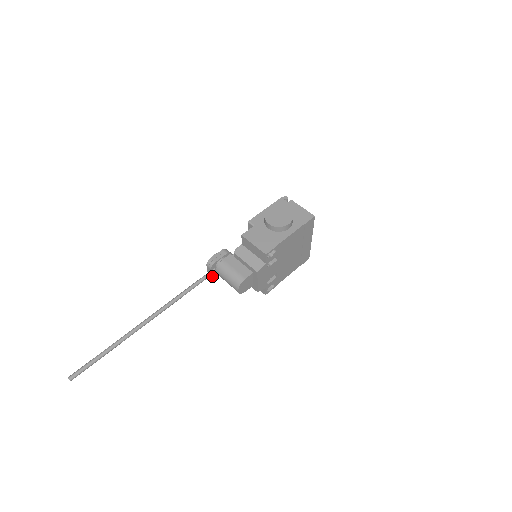
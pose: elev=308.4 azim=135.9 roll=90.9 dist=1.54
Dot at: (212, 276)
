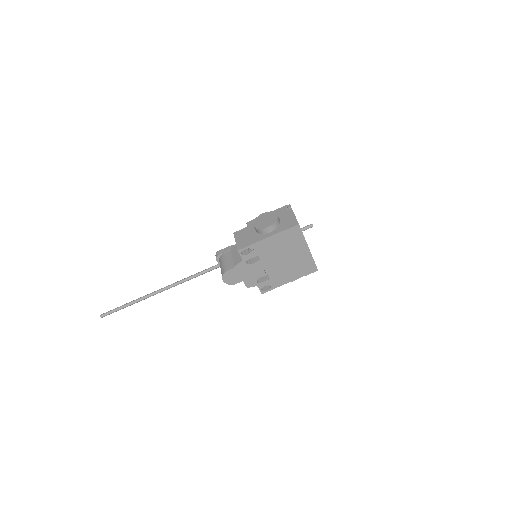
Dot at: occluded
